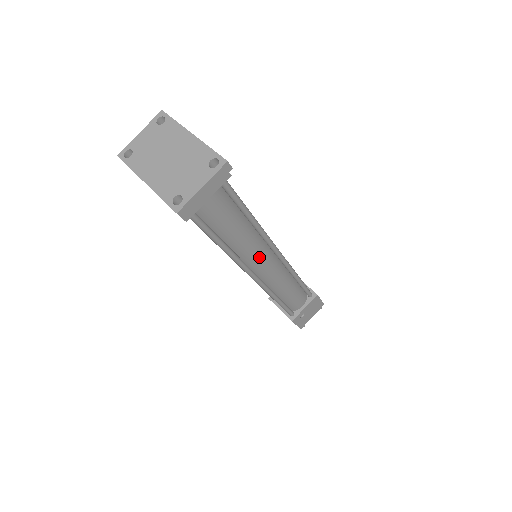
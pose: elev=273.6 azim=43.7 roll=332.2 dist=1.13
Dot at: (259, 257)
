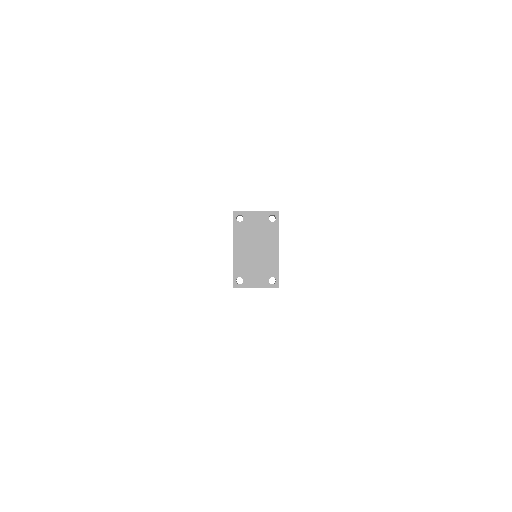
Dot at: occluded
